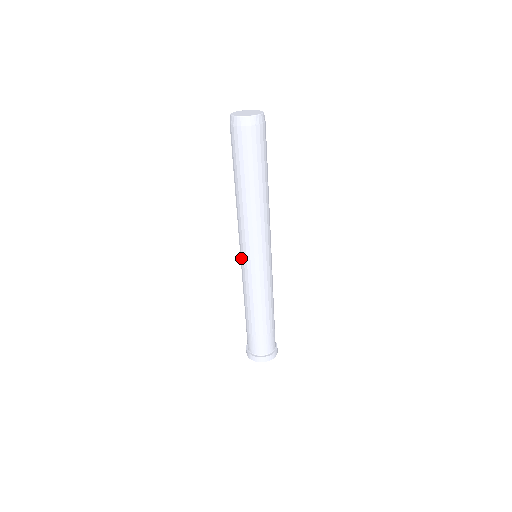
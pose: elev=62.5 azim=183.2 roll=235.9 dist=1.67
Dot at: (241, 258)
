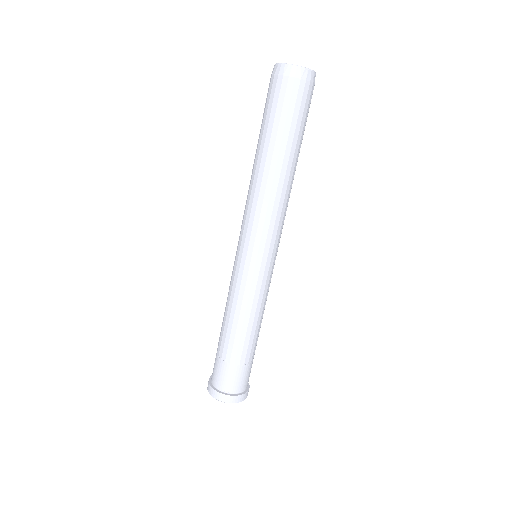
Dot at: (237, 251)
